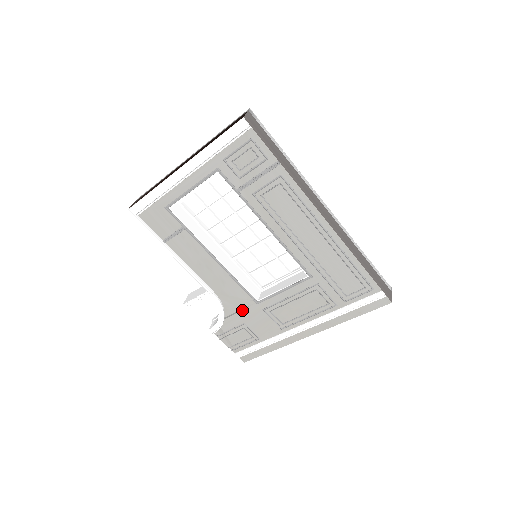
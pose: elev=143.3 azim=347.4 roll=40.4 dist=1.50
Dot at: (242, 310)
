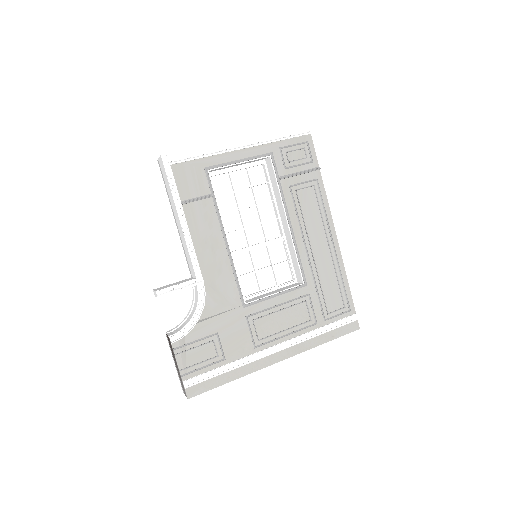
Dot at: (223, 313)
